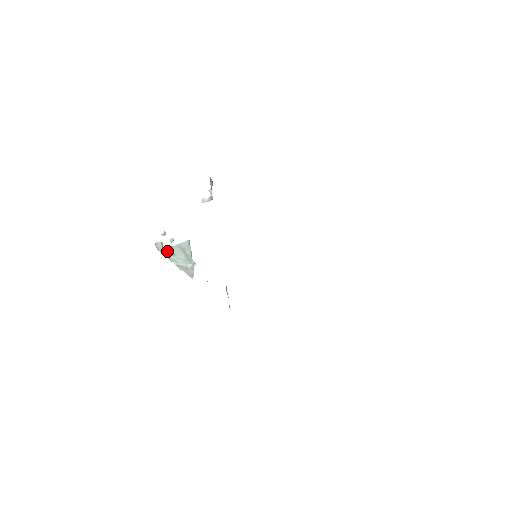
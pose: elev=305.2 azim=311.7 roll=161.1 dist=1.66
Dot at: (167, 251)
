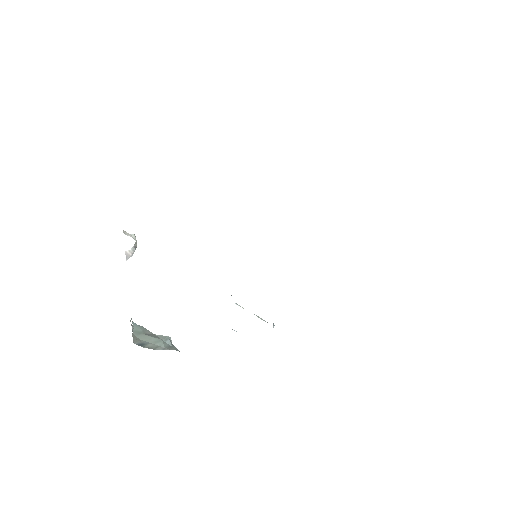
Dot at: (138, 344)
